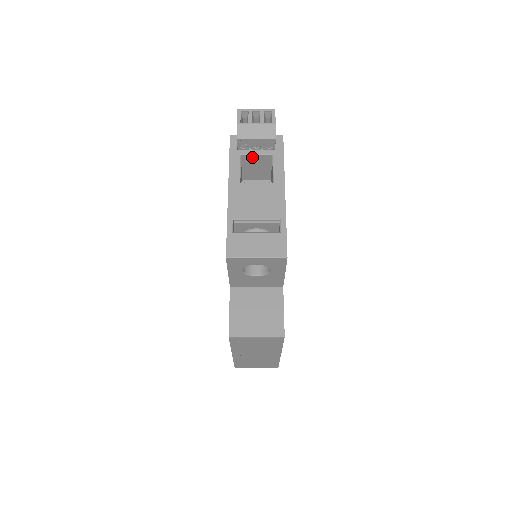
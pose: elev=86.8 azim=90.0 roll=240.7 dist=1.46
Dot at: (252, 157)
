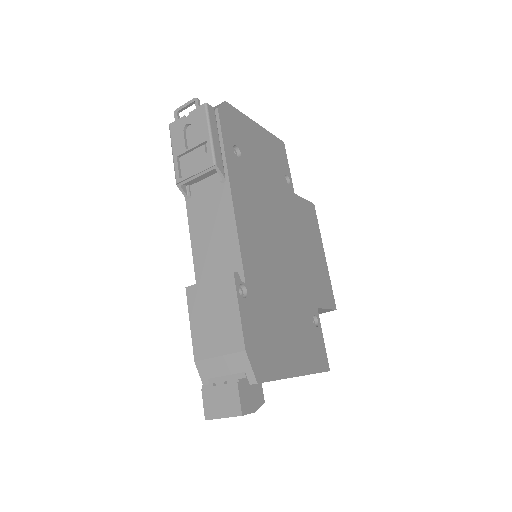
Dot at: occluded
